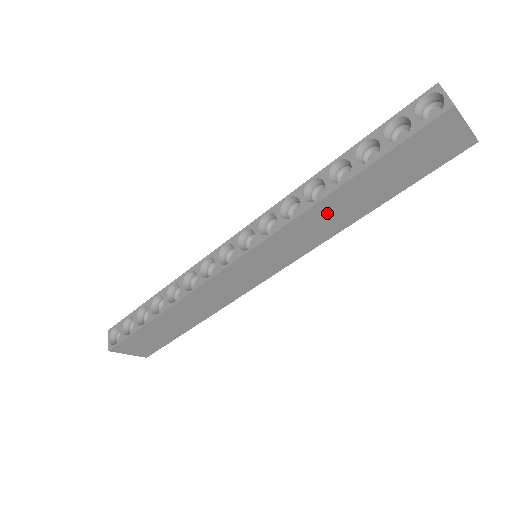
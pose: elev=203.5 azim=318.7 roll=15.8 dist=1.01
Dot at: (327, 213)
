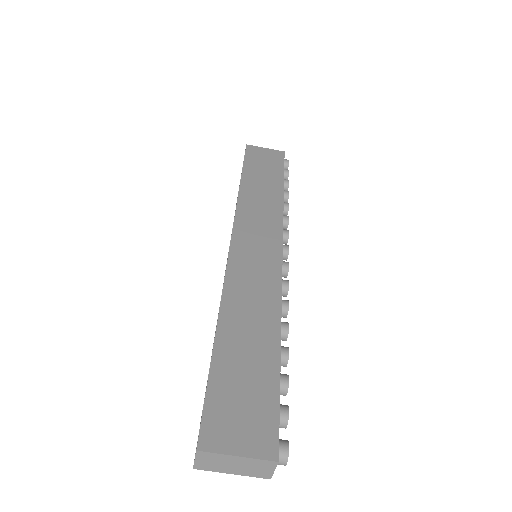
Dot at: (255, 197)
